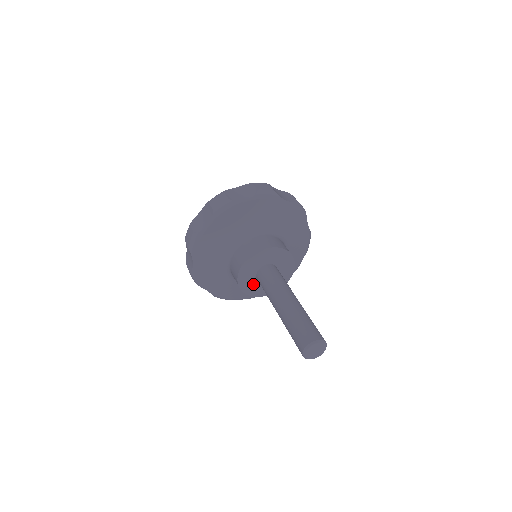
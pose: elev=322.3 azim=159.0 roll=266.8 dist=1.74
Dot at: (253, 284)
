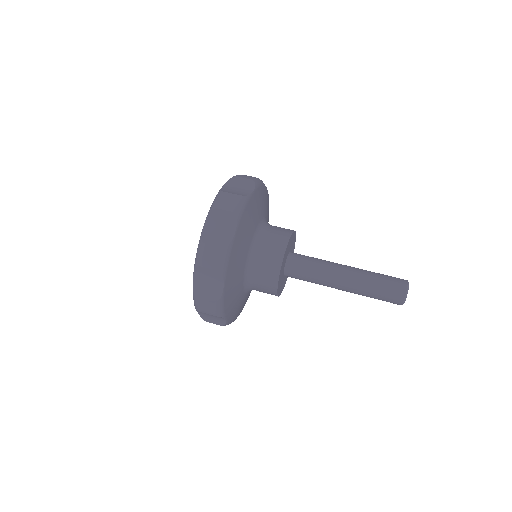
Dot at: (282, 272)
